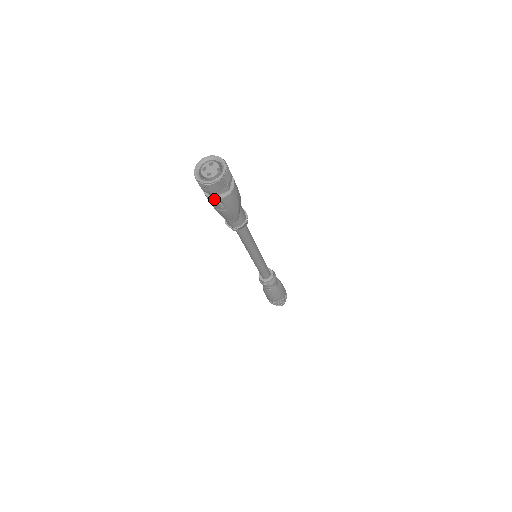
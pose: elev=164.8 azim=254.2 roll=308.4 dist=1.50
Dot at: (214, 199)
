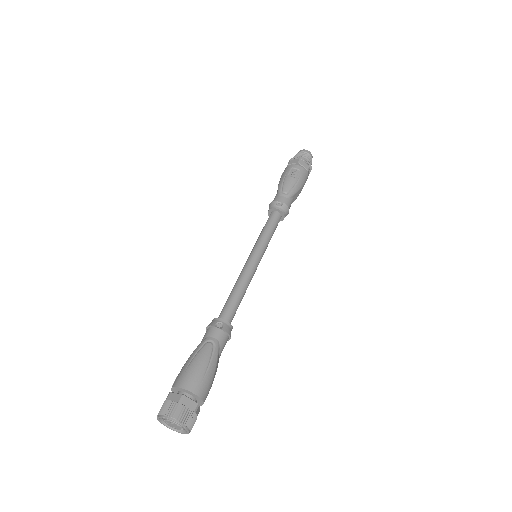
Dot at: occluded
